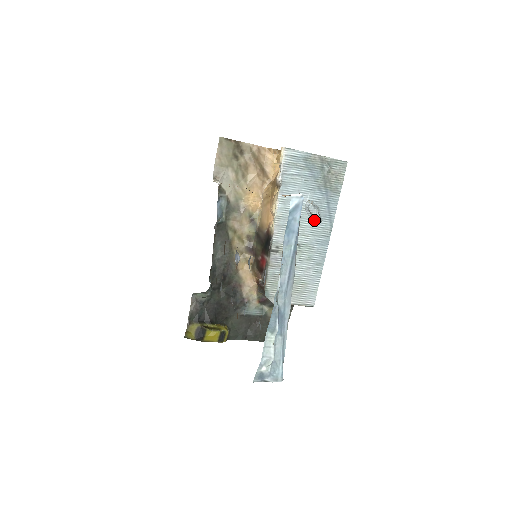
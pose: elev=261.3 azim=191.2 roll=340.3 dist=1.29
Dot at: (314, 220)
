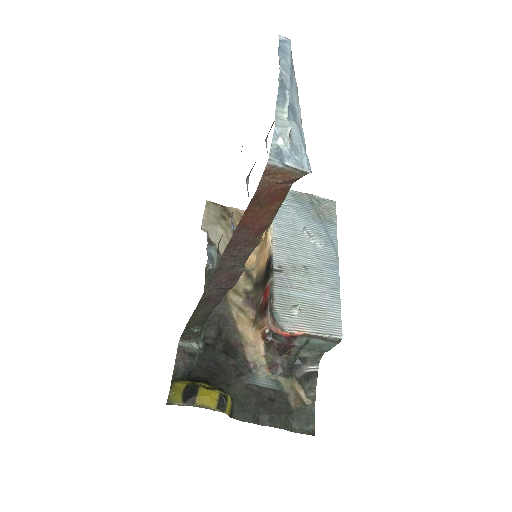
Dot at: (316, 245)
